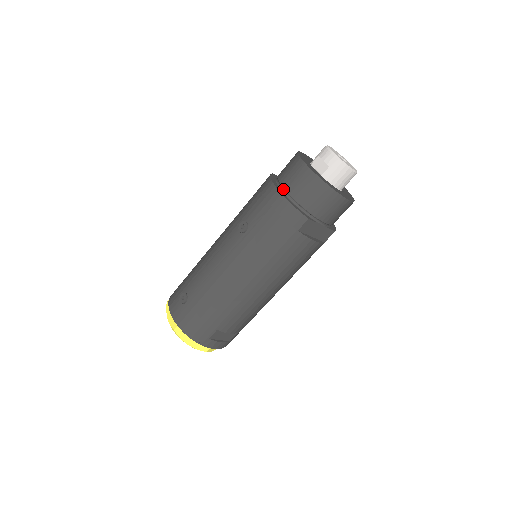
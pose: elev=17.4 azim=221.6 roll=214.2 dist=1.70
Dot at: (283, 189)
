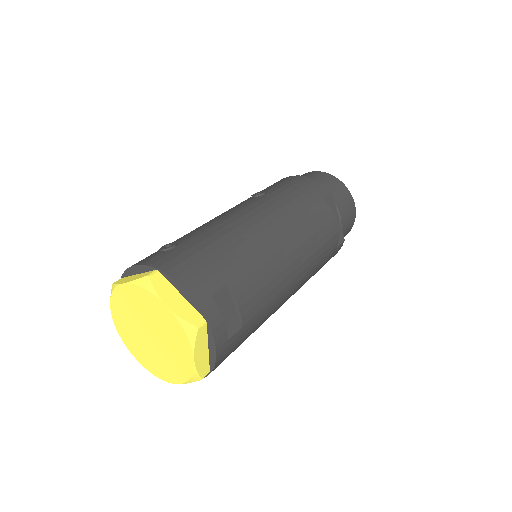
Dot at: occluded
